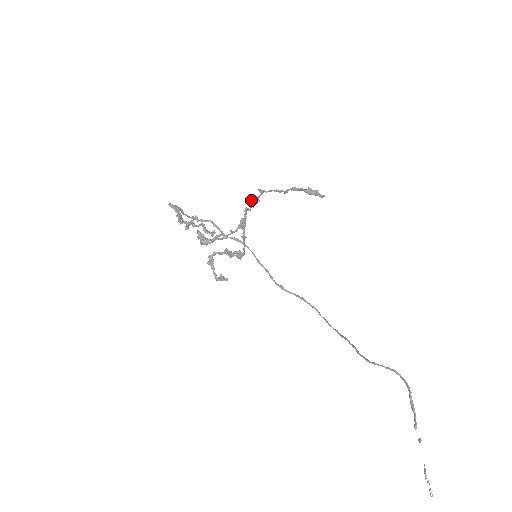
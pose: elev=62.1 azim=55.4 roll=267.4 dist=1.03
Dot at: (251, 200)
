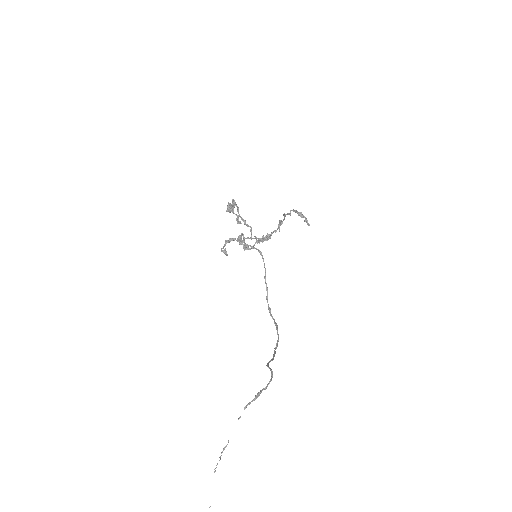
Dot at: (280, 225)
